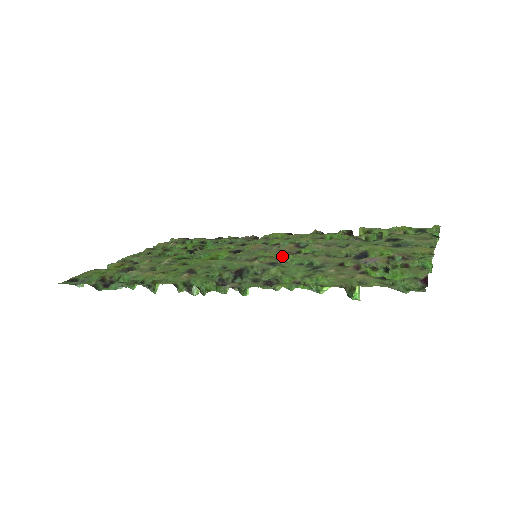
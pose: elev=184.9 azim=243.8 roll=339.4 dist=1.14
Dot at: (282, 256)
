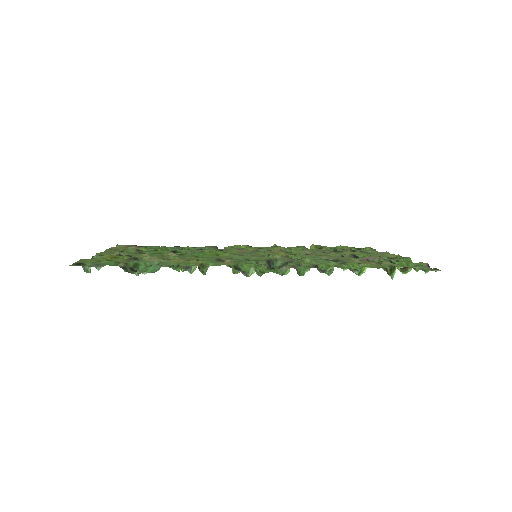
Dot at: (287, 255)
